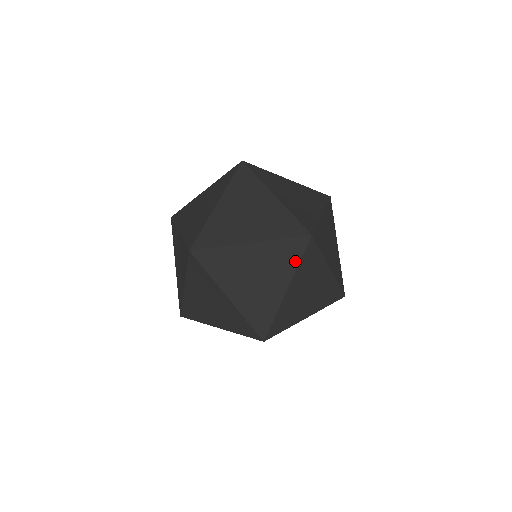
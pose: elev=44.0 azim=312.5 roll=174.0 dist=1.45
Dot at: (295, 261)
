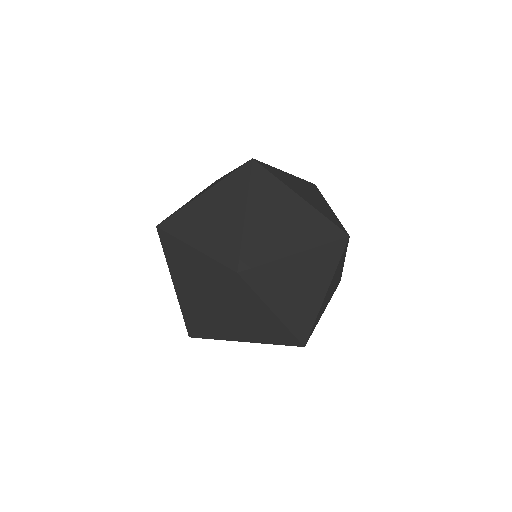
Dot at: (252, 295)
